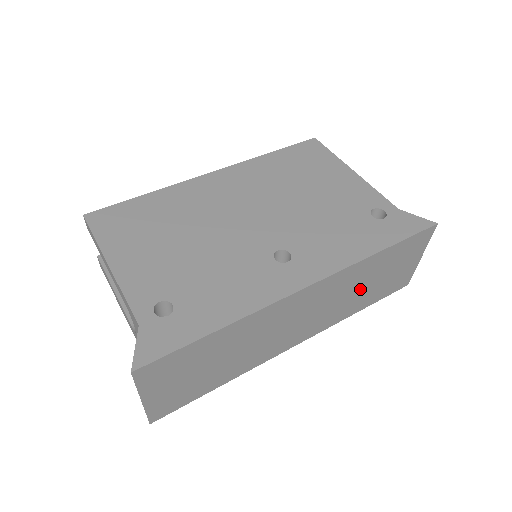
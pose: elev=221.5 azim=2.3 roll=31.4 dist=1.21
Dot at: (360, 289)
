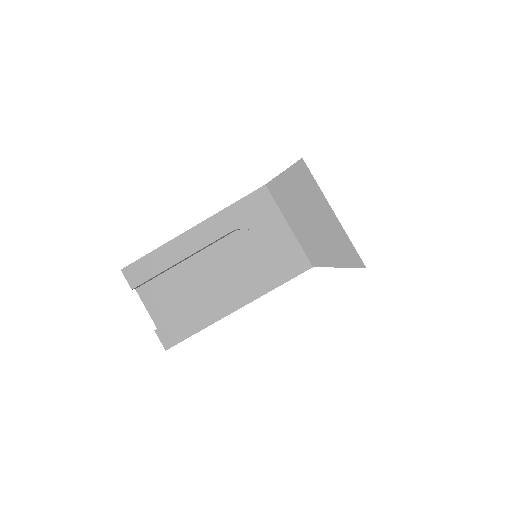
Dot at: occluded
